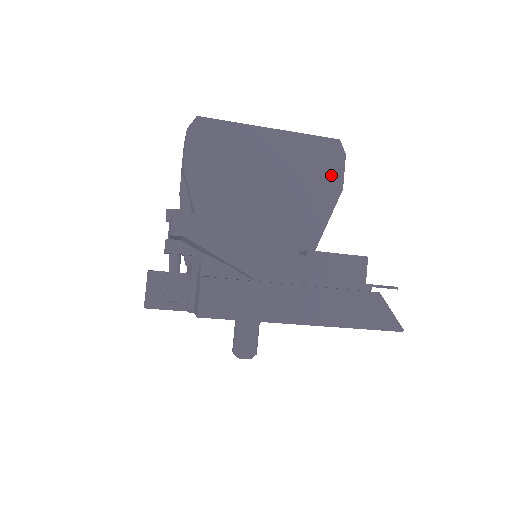
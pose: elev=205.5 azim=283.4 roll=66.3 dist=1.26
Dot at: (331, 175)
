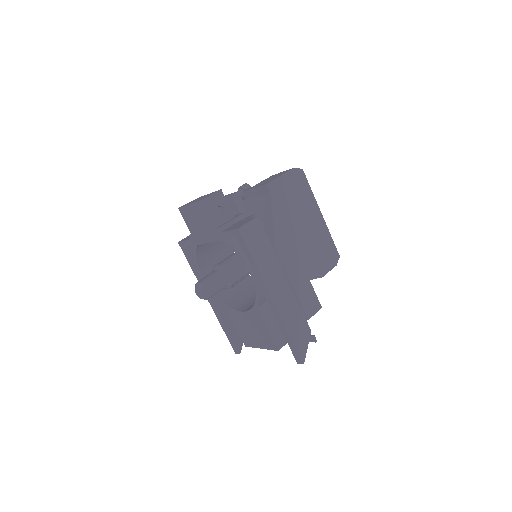
Dot at: (324, 265)
